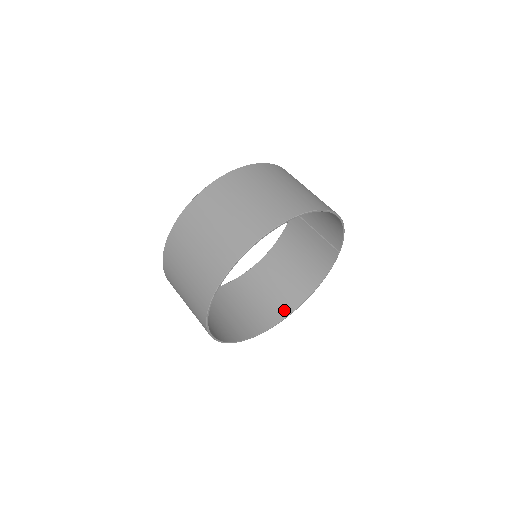
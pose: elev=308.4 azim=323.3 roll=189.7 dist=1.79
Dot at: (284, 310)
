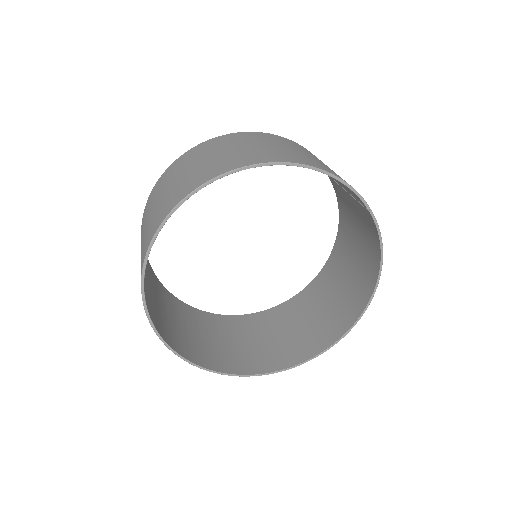
Dot at: (351, 315)
